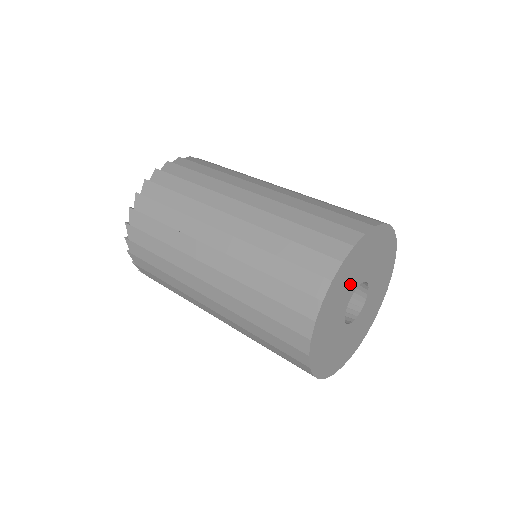
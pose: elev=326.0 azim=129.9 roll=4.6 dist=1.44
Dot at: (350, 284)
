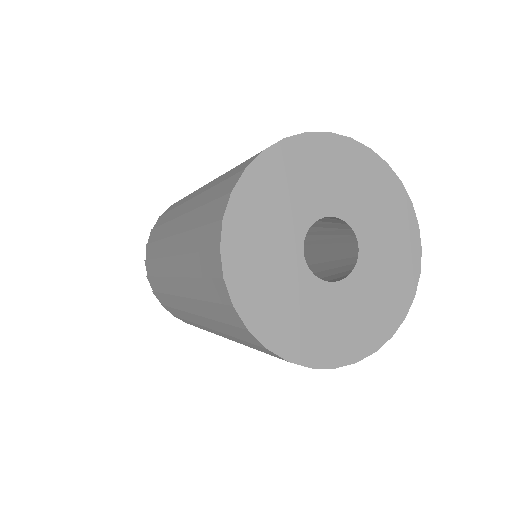
Dot at: (330, 190)
